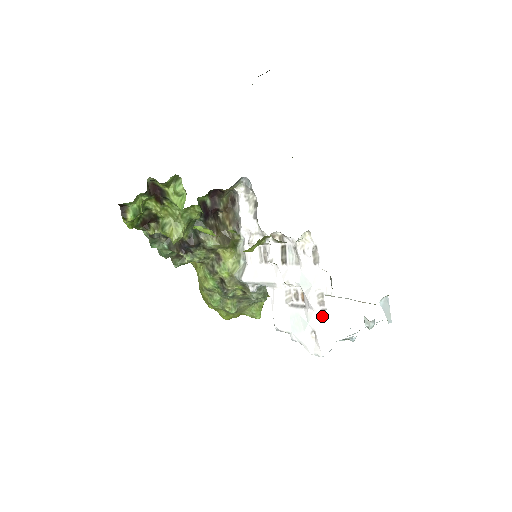
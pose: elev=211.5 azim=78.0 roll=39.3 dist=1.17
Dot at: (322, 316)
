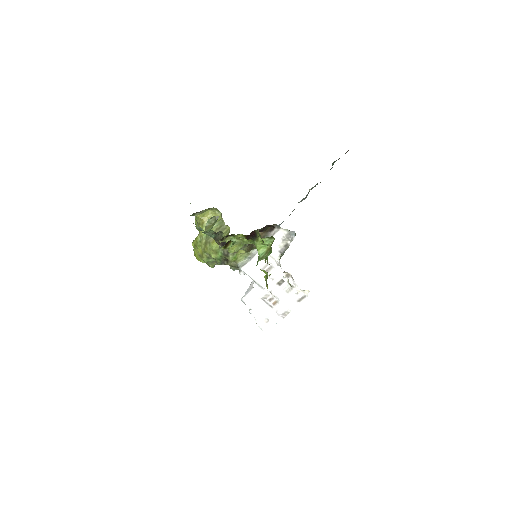
Dot at: (280, 319)
